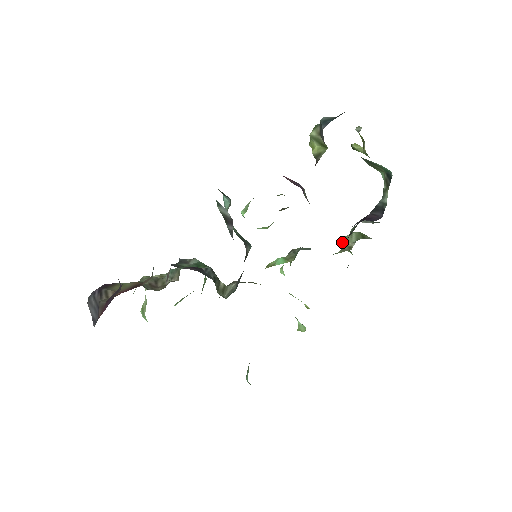
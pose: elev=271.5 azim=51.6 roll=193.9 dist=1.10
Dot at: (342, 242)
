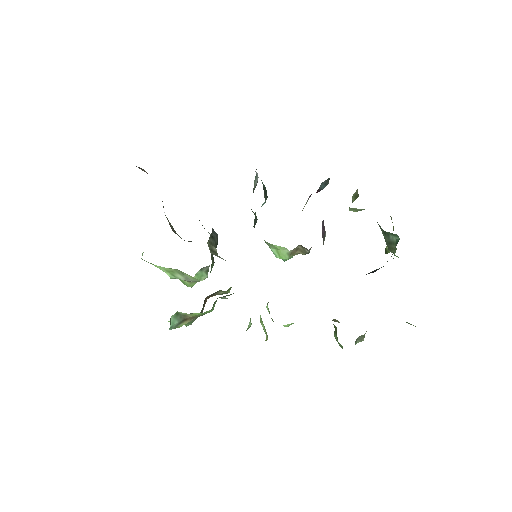
Dot at: (334, 319)
